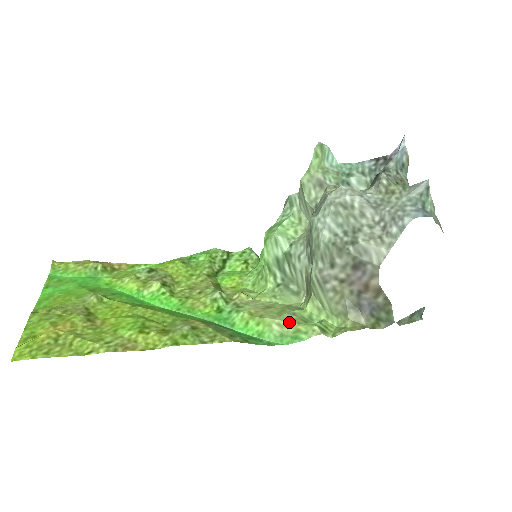
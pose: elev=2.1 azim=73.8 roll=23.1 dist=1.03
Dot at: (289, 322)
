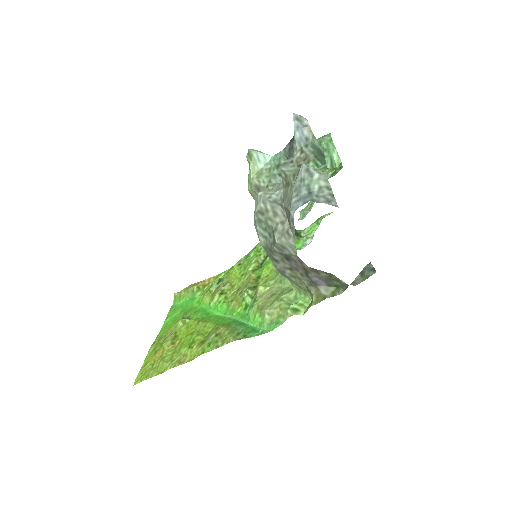
Dot at: (274, 310)
